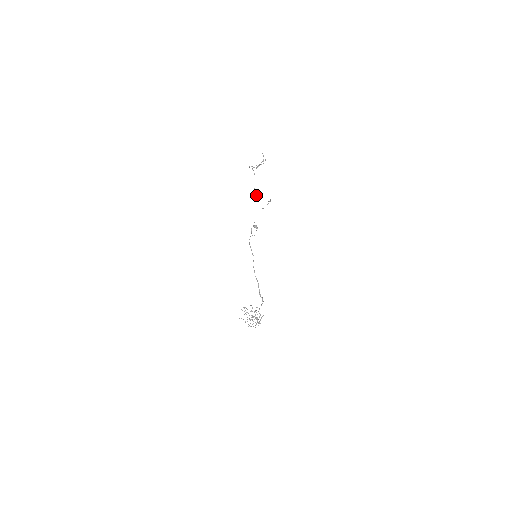
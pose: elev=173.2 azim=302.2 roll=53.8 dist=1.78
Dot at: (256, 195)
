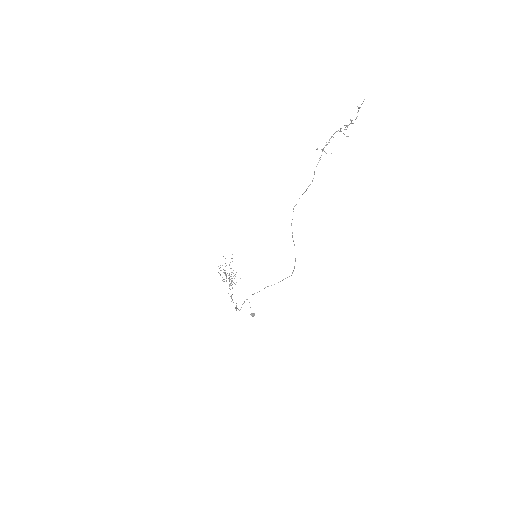
Dot at: occluded
